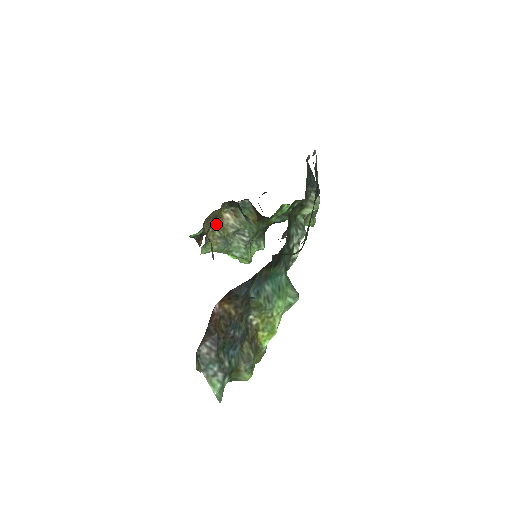
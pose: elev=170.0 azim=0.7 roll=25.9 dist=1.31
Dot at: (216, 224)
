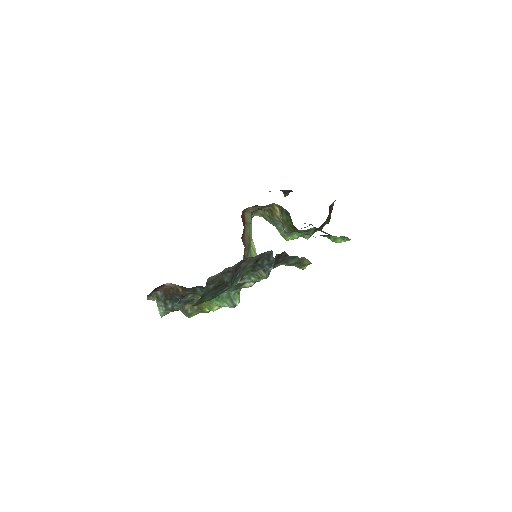
Dot at: (268, 208)
